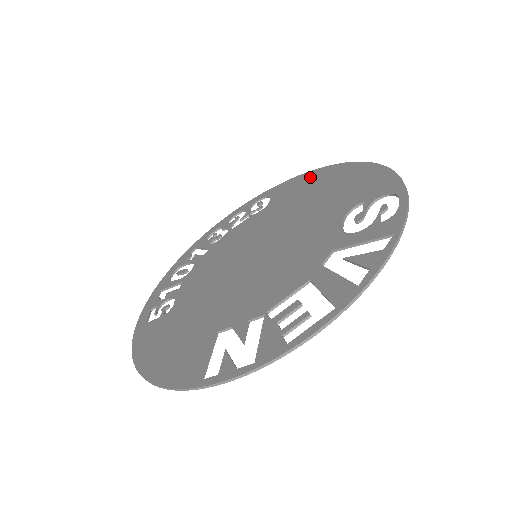
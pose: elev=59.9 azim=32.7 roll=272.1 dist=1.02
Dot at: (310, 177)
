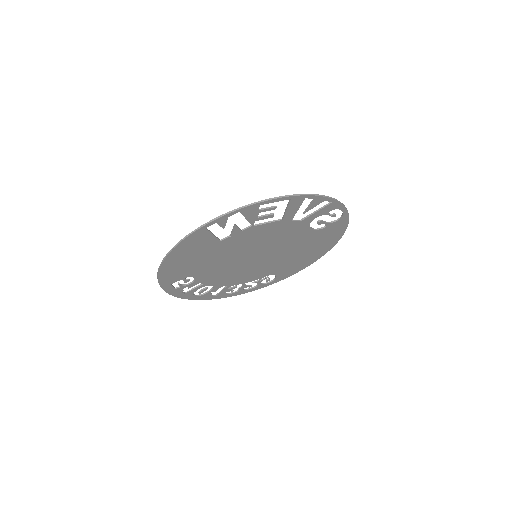
Dot at: (304, 263)
